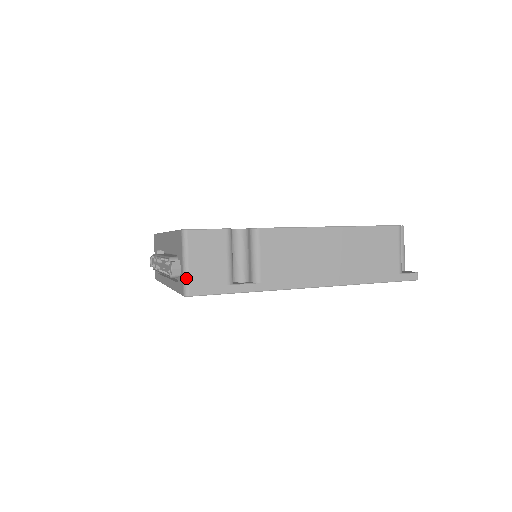
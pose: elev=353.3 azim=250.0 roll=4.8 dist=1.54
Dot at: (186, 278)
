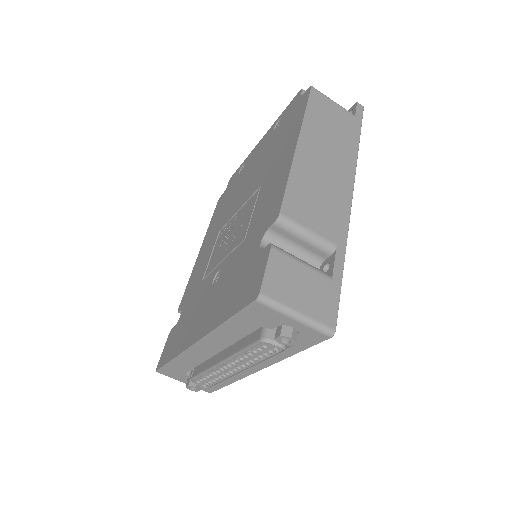
Dot at: (315, 324)
